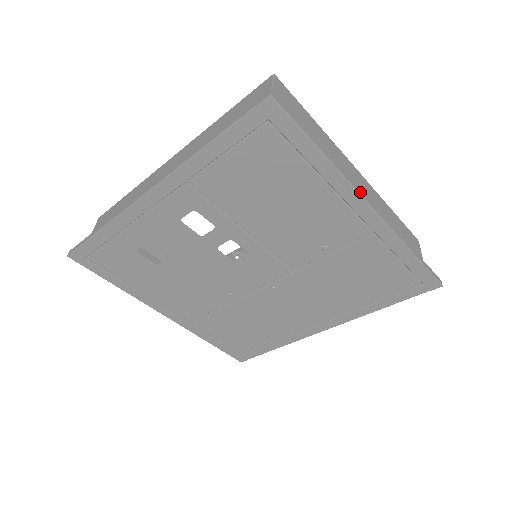
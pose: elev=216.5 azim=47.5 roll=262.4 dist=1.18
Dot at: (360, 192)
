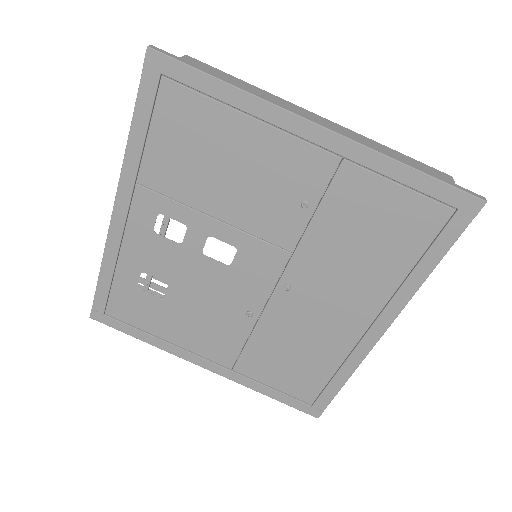
Dot at: (296, 113)
